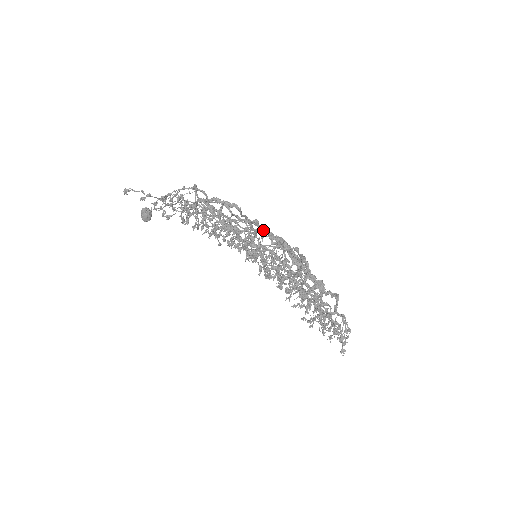
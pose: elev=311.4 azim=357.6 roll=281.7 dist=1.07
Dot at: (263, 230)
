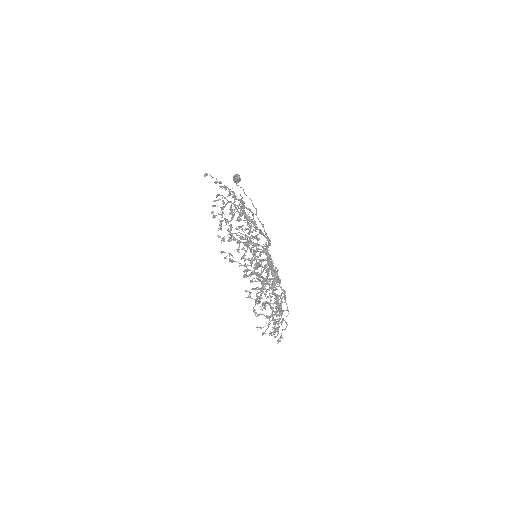
Dot at: (270, 243)
